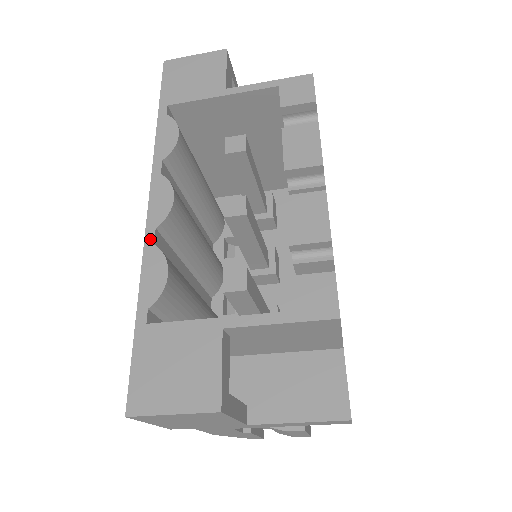
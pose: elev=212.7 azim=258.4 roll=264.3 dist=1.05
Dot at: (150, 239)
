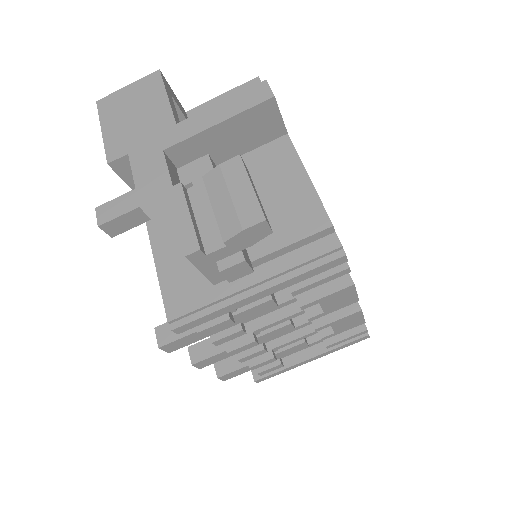
Dot at: occluded
